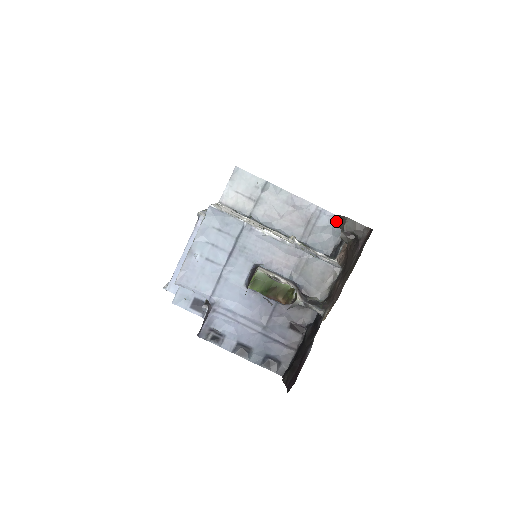
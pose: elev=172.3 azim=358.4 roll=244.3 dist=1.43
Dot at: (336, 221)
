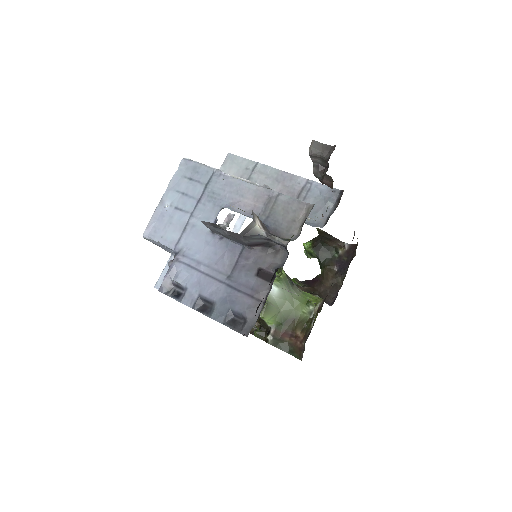
Dot at: (328, 192)
